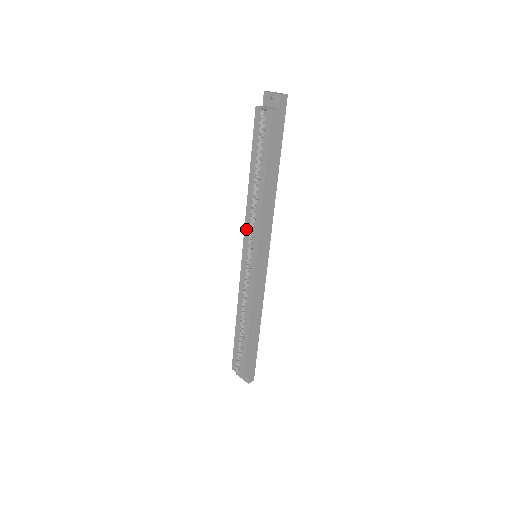
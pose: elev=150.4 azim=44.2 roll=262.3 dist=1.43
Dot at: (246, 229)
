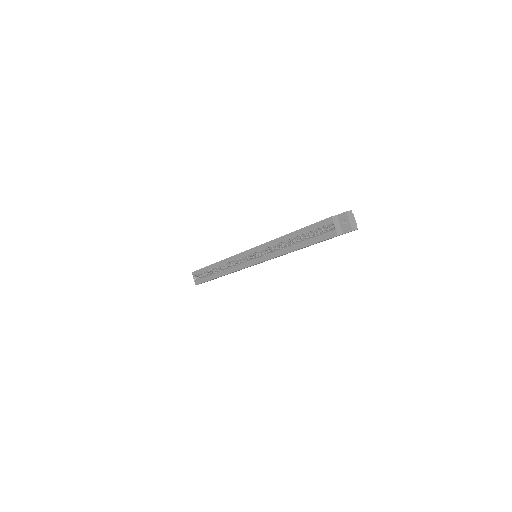
Dot at: (262, 246)
